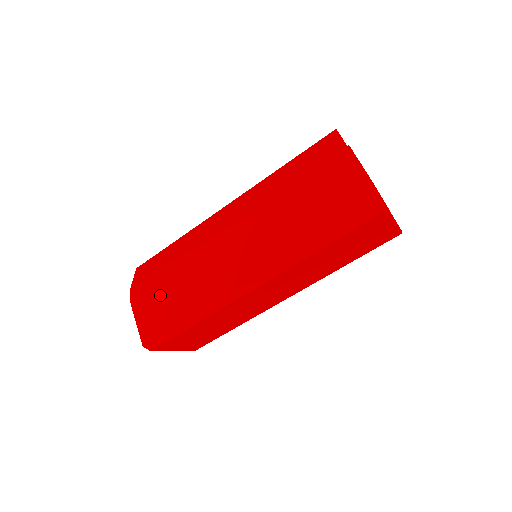
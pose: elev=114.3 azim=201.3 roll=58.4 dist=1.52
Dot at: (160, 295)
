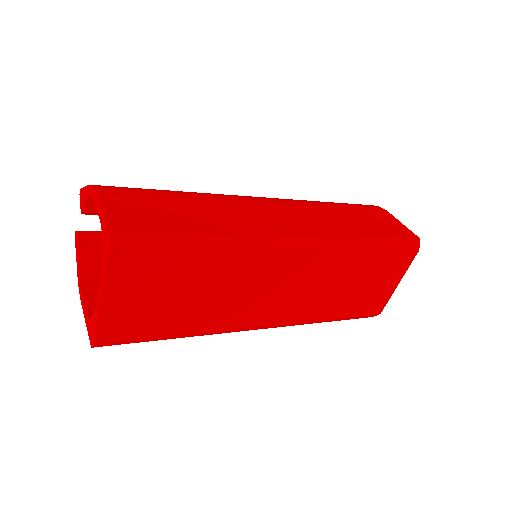
Dot at: (159, 202)
